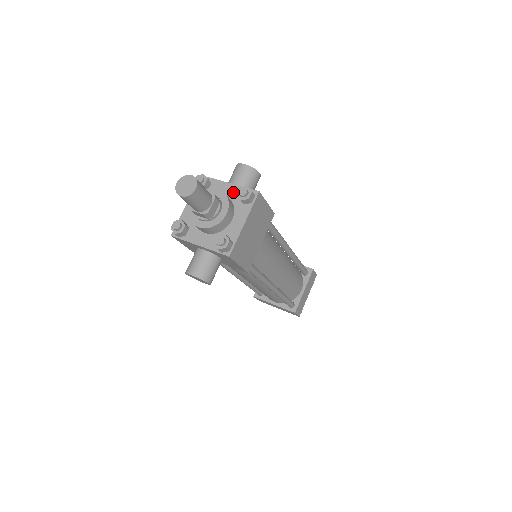
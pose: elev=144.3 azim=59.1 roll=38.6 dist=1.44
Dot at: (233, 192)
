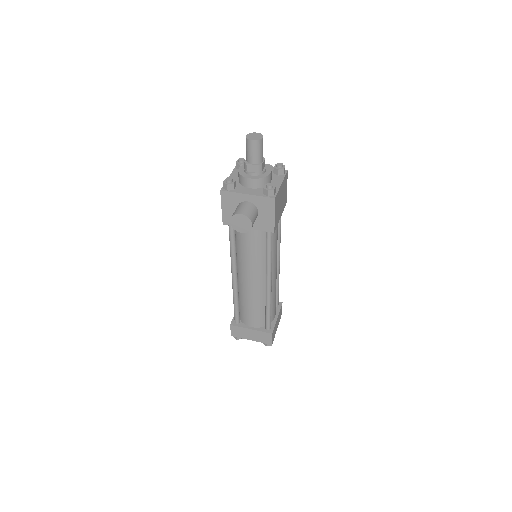
Dot at: occluded
